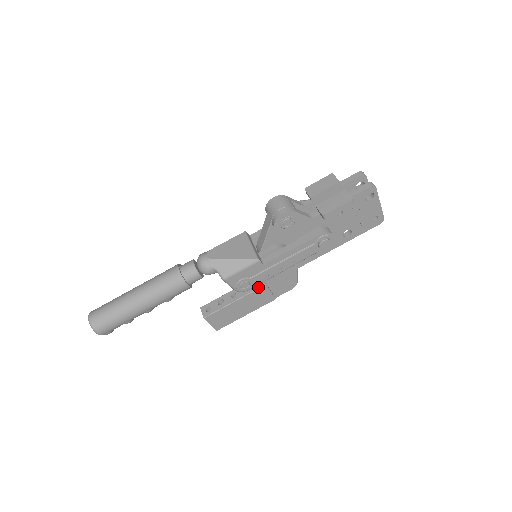
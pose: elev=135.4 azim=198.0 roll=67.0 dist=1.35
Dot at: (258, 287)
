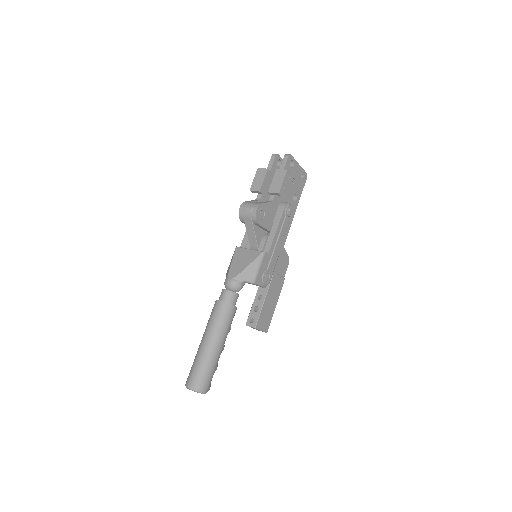
Dot at: (271, 278)
